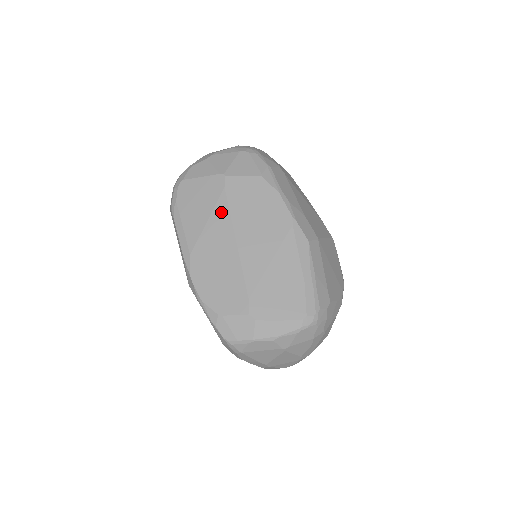
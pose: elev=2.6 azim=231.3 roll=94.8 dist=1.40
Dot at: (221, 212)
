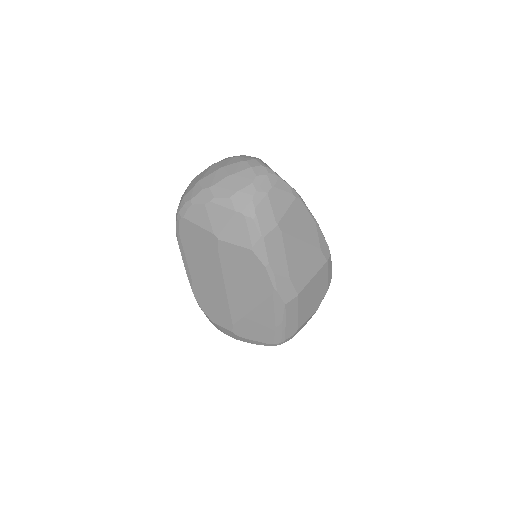
Dot at: (214, 265)
